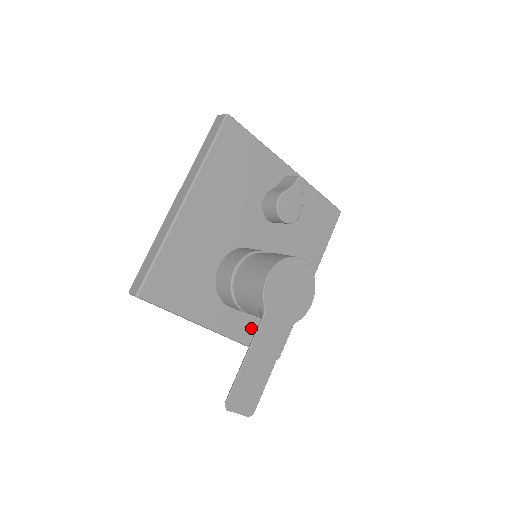
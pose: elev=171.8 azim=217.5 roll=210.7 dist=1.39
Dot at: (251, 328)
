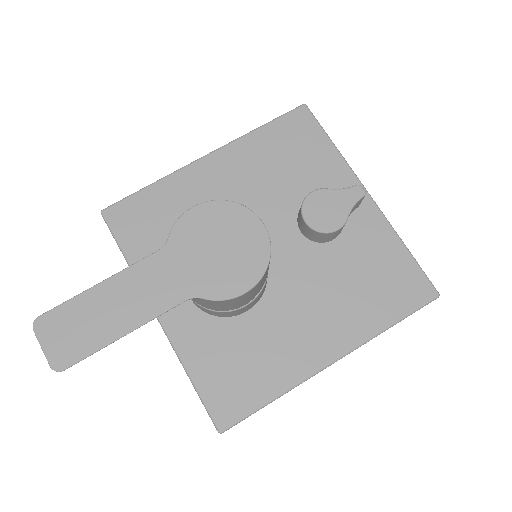
Dot at: (203, 348)
